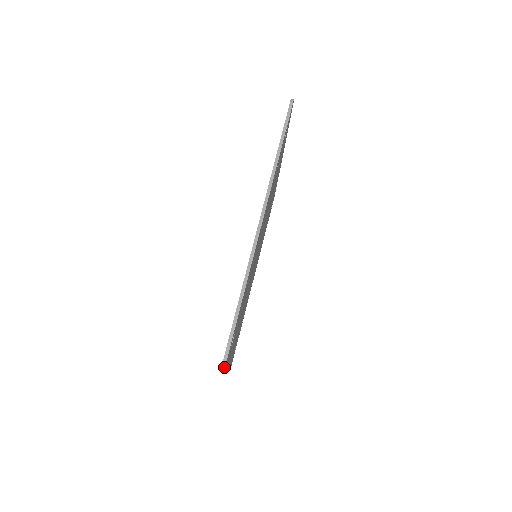
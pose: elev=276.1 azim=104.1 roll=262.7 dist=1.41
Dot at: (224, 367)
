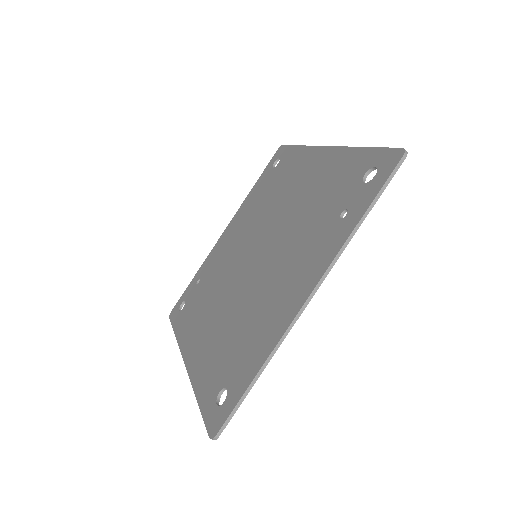
Dot at: occluded
